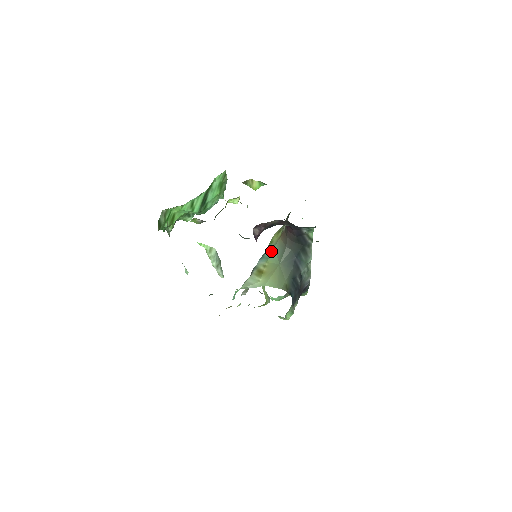
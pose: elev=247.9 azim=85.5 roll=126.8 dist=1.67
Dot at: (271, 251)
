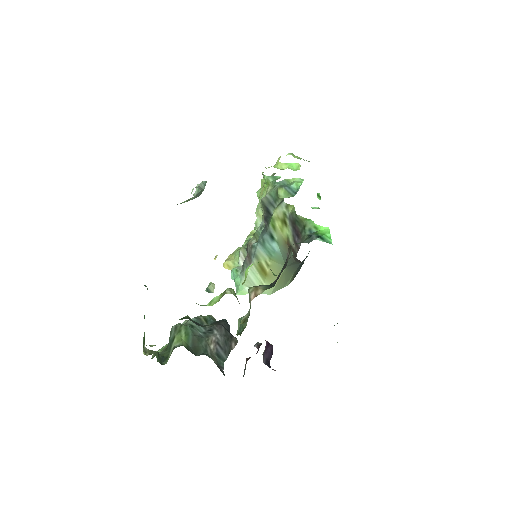
Dot at: (274, 249)
